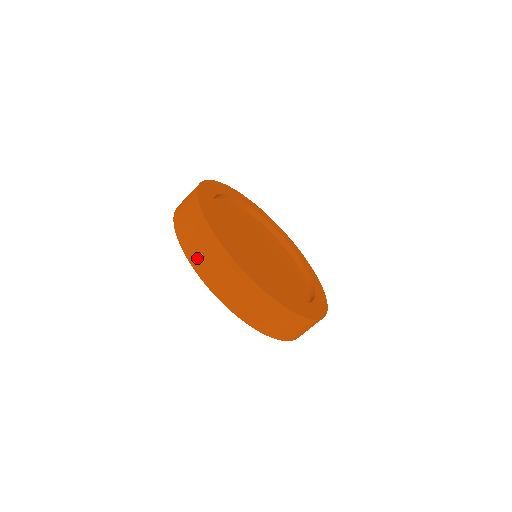
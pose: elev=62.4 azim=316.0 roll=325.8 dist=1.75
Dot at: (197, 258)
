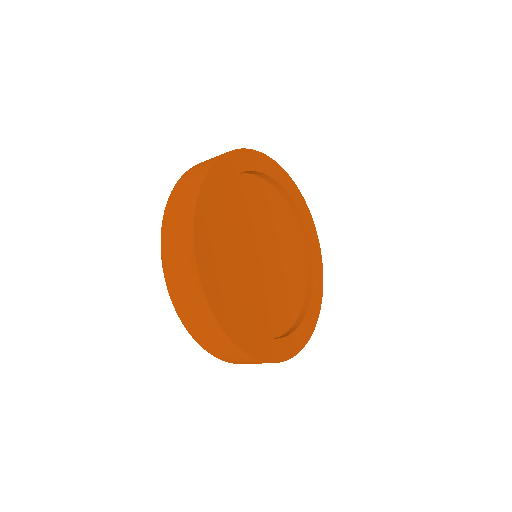
Dot at: occluded
